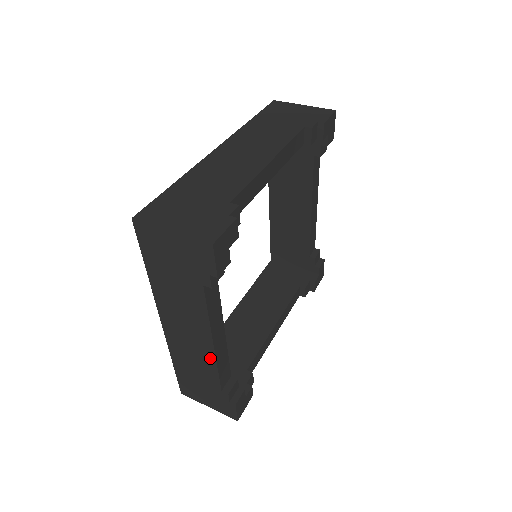
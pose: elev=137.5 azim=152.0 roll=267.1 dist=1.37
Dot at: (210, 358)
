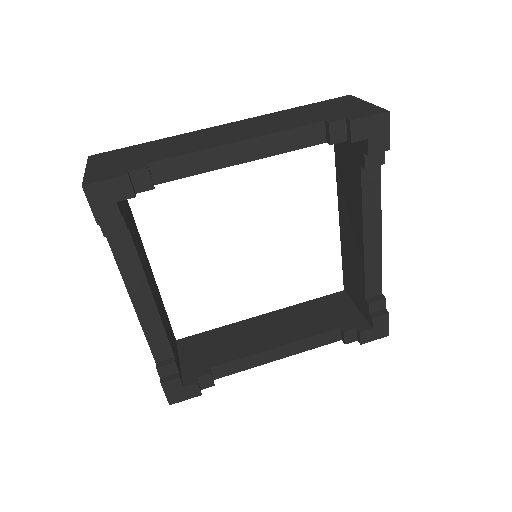
Dot at: occluded
